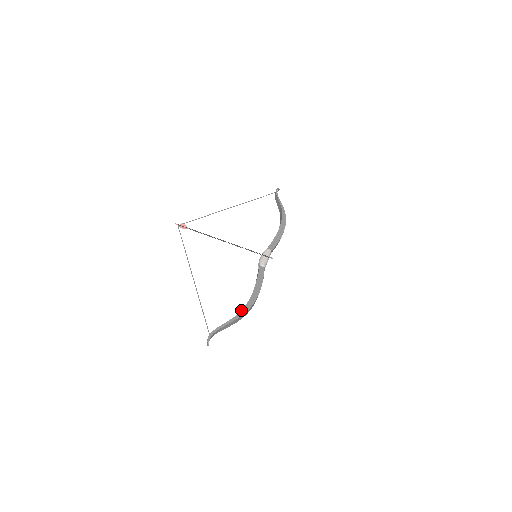
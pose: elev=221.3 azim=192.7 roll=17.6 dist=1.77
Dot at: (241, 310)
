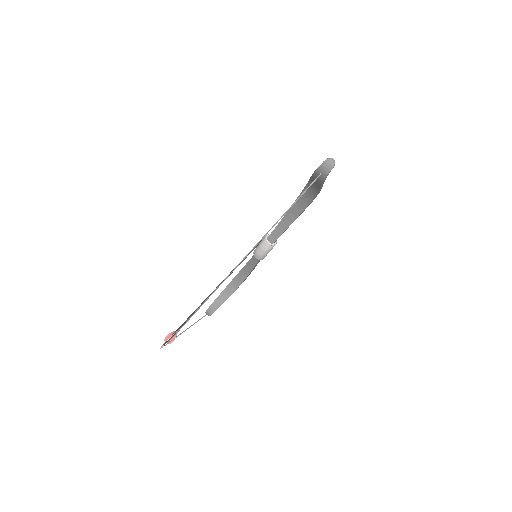
Dot at: (303, 189)
